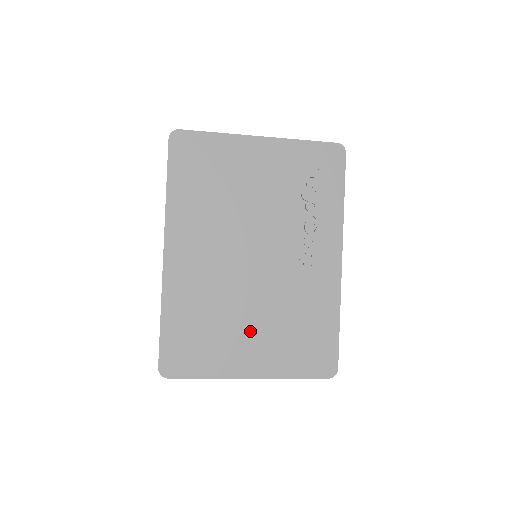
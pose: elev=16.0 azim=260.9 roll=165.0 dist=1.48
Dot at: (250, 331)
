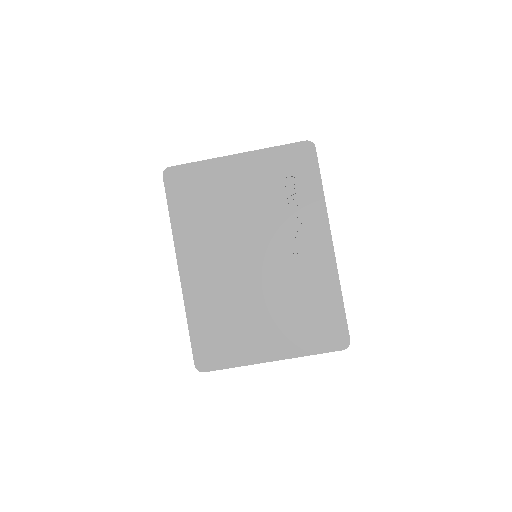
Dot at: (264, 321)
